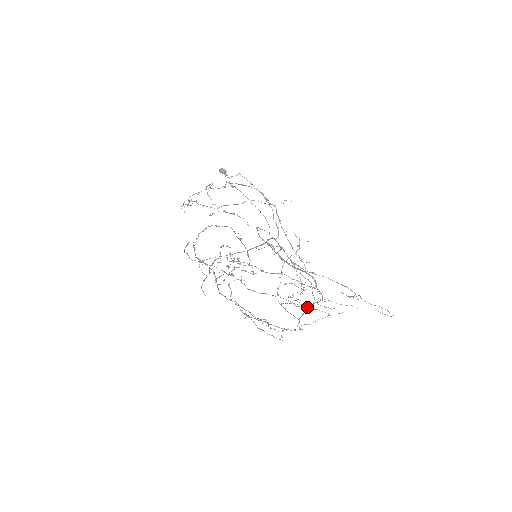
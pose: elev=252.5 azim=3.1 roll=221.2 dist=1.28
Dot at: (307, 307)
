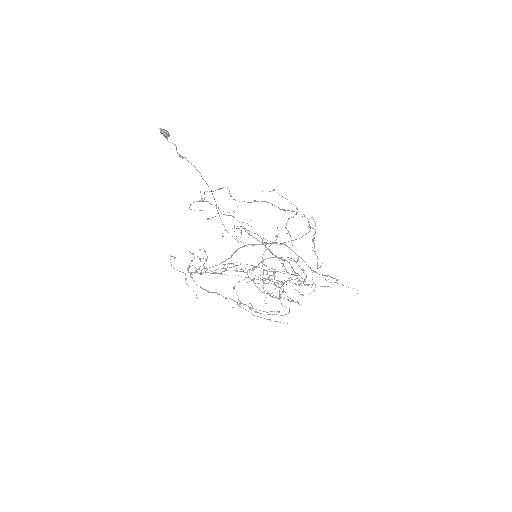
Dot at: (278, 284)
